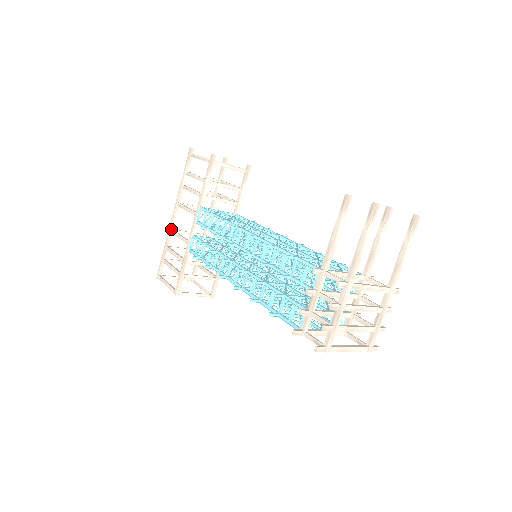
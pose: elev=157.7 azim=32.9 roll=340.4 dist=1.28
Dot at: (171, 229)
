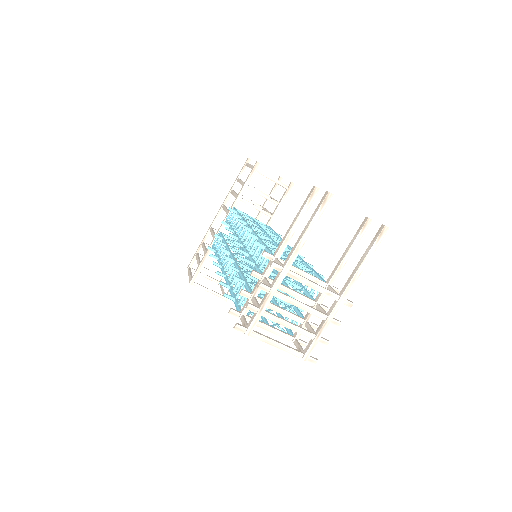
Dot at: (211, 227)
